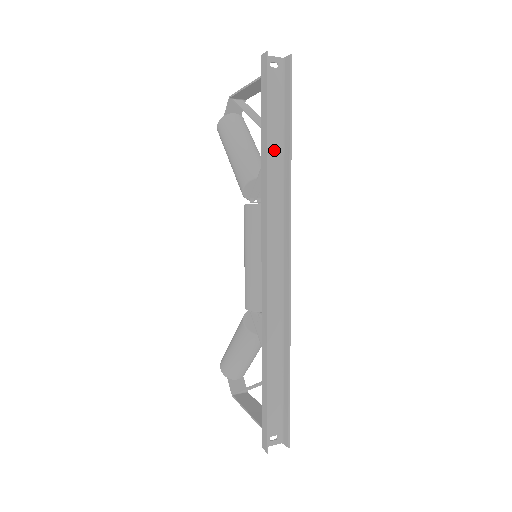
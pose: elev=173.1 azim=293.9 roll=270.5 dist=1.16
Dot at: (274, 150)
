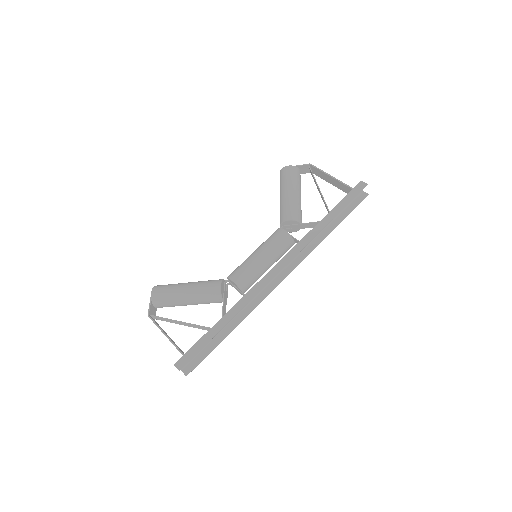
Dot at: occluded
